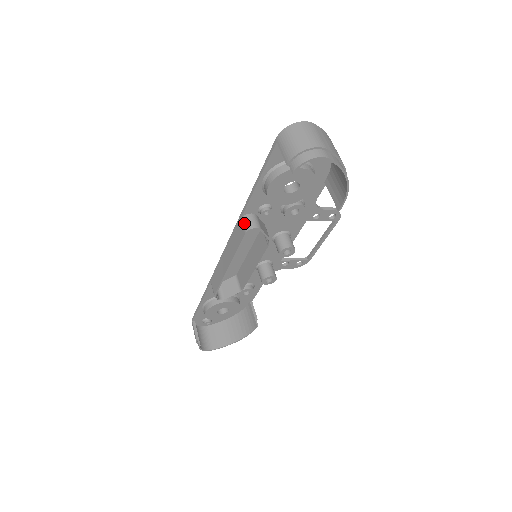
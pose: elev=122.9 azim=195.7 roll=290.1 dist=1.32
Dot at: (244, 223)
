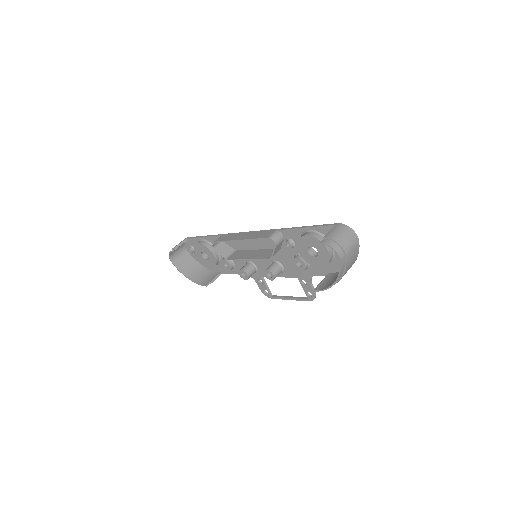
Dot at: (274, 234)
